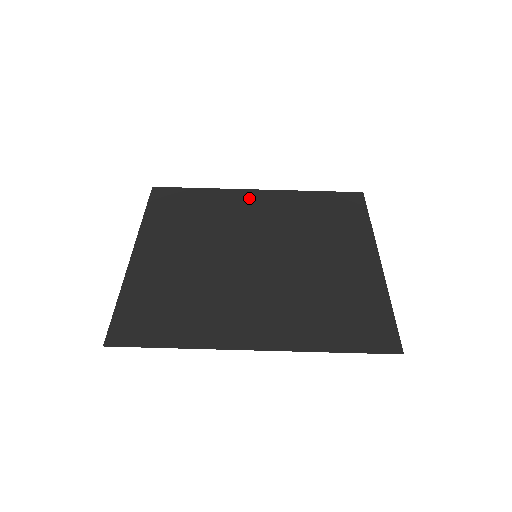
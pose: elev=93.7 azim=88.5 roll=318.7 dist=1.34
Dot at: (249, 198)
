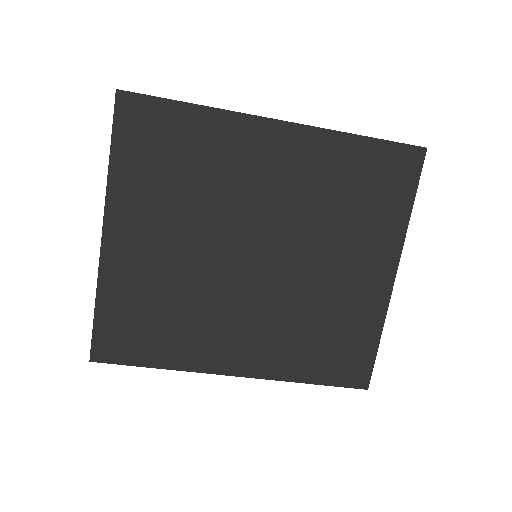
Dot at: (264, 140)
